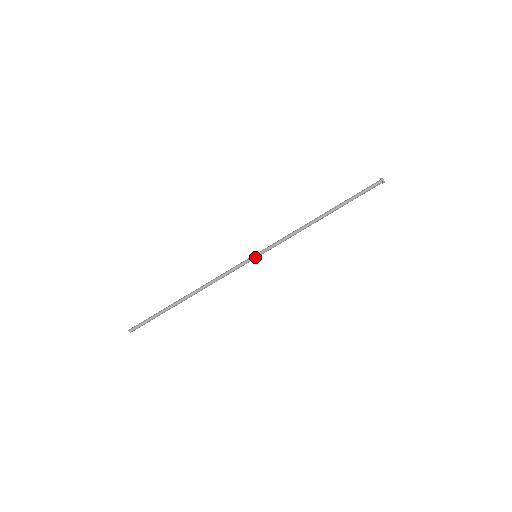
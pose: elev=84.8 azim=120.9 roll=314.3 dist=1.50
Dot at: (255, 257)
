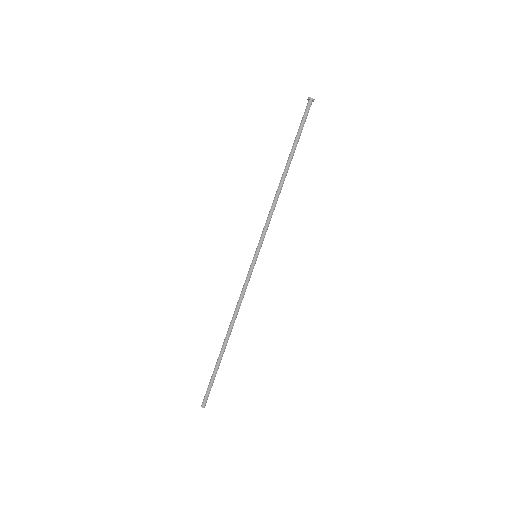
Dot at: occluded
